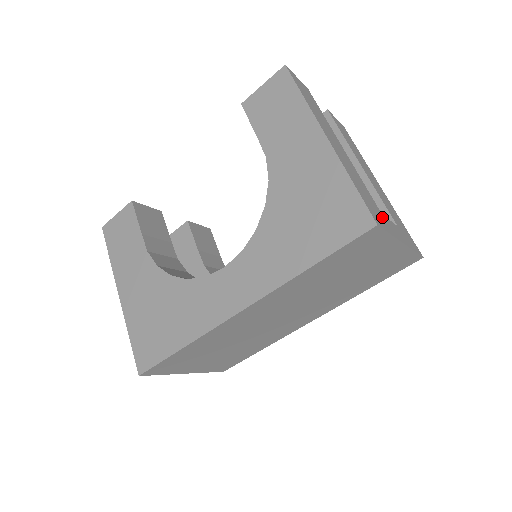
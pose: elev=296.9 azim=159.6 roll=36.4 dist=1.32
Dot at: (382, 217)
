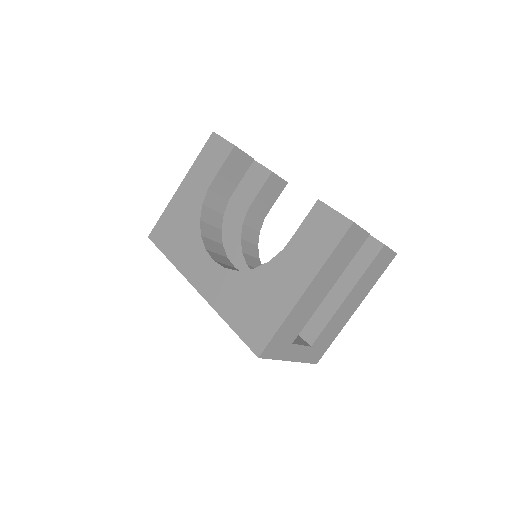
Dot at: (286, 347)
